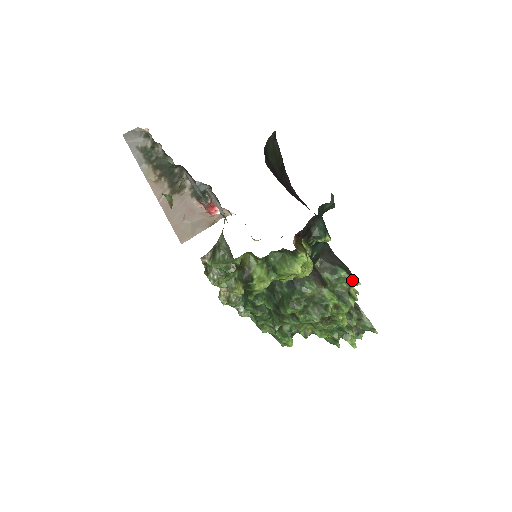
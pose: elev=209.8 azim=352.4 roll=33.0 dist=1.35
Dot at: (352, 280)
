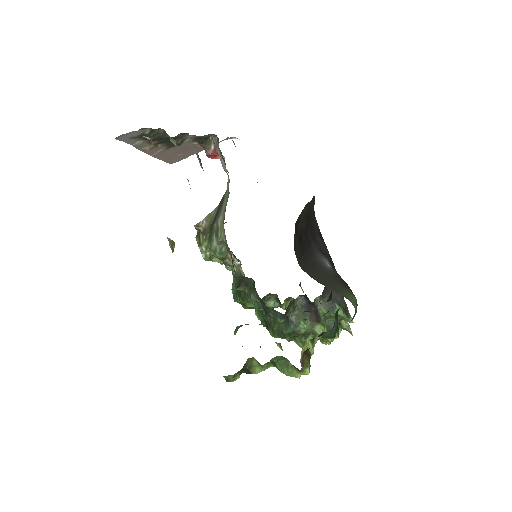
Dot at: (346, 318)
